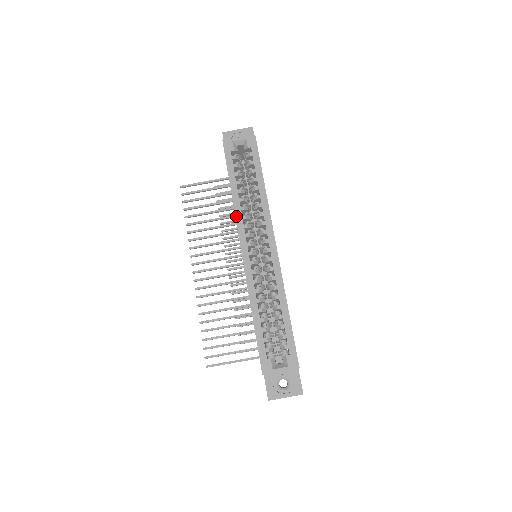
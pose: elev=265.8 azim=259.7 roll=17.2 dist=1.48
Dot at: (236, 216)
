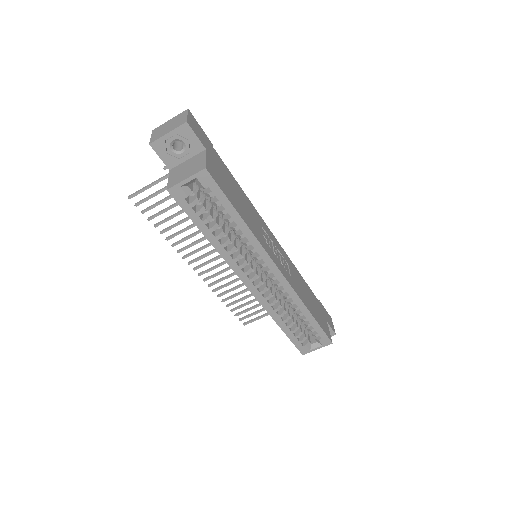
Dot at: (226, 262)
